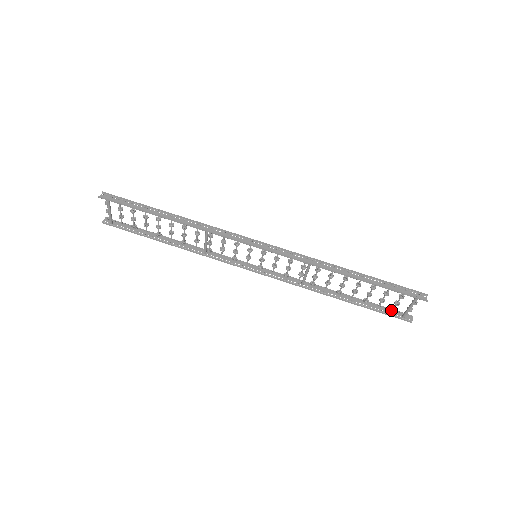
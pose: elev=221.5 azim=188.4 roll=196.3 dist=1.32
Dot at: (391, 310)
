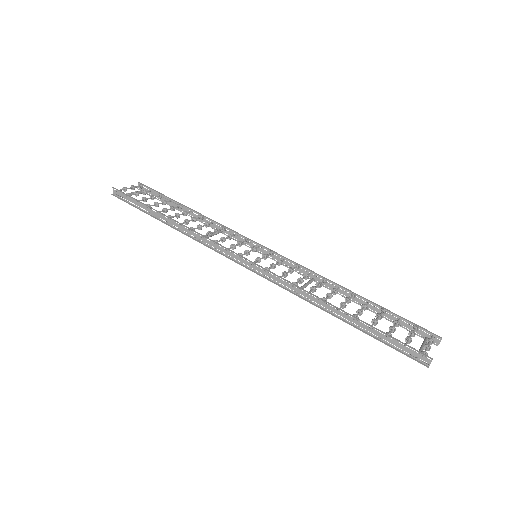
Dot at: (412, 329)
